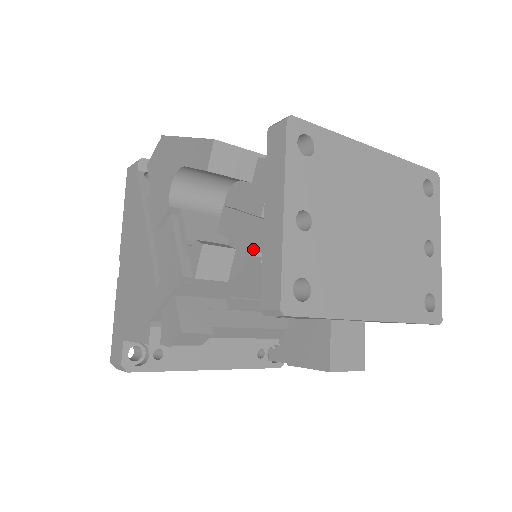
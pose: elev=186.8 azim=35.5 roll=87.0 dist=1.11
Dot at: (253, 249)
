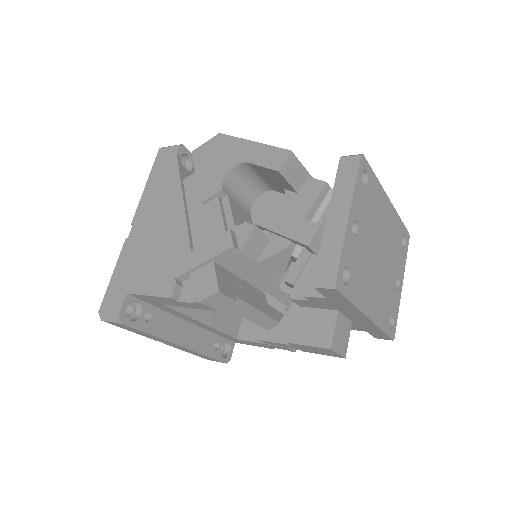
Dot at: (297, 241)
